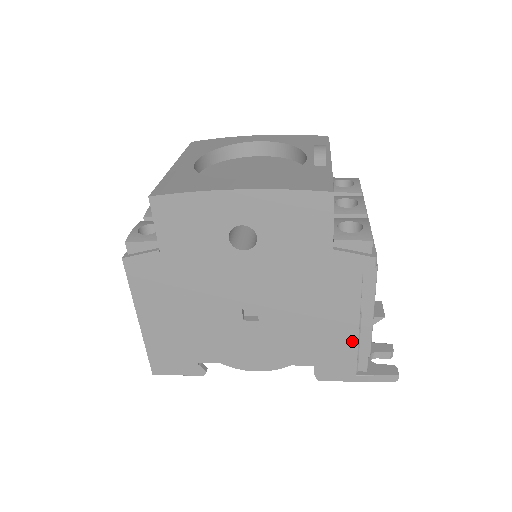
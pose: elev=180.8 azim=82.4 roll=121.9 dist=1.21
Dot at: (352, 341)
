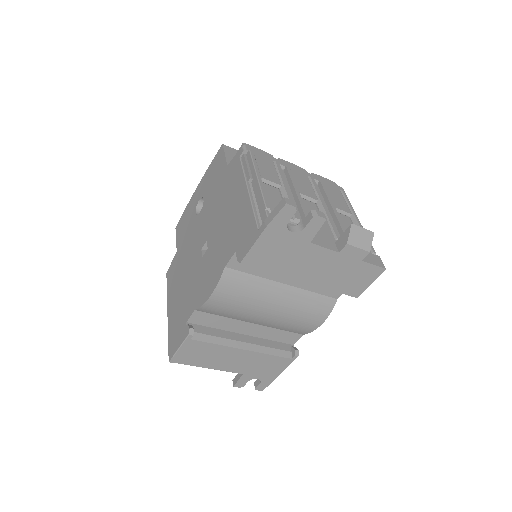
Dot at: (248, 205)
